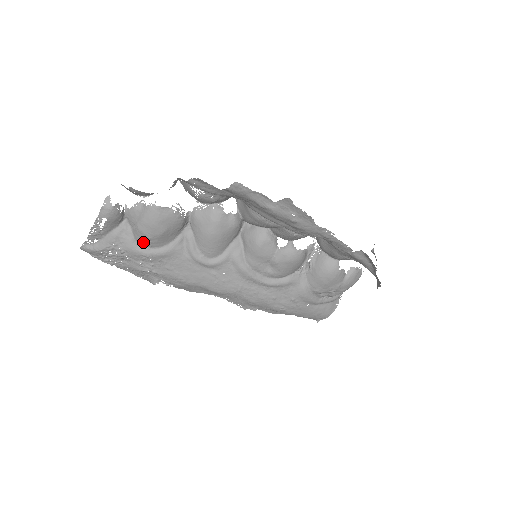
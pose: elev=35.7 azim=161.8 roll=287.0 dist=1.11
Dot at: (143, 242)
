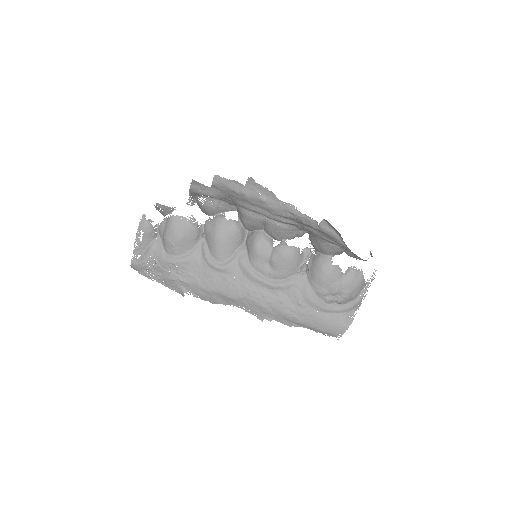
Dot at: (169, 251)
